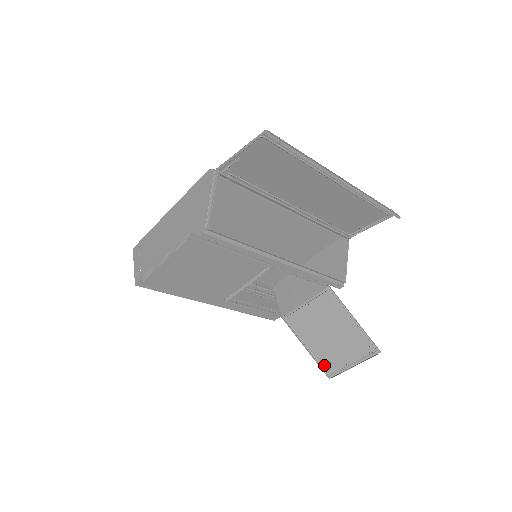
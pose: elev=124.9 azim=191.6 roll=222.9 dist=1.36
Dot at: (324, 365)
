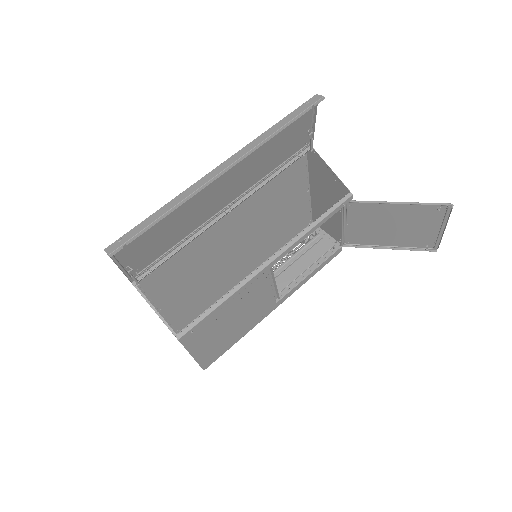
Dot at: (419, 247)
